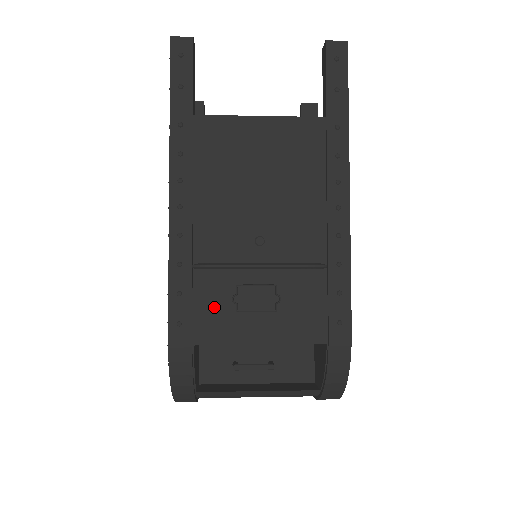
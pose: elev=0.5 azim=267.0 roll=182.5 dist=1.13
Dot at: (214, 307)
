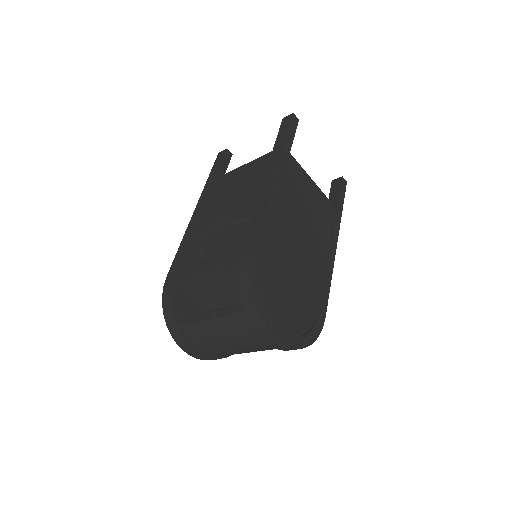
Dot at: (191, 260)
